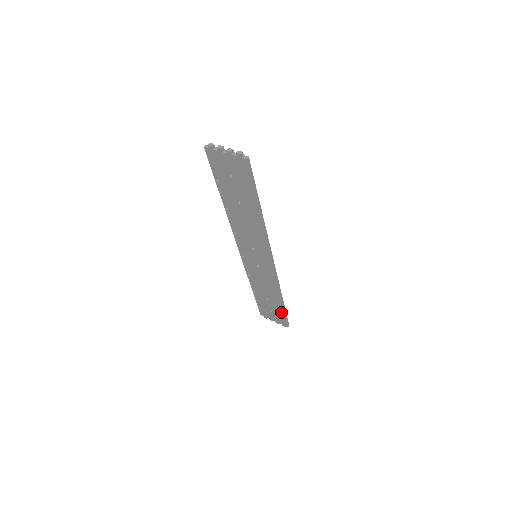
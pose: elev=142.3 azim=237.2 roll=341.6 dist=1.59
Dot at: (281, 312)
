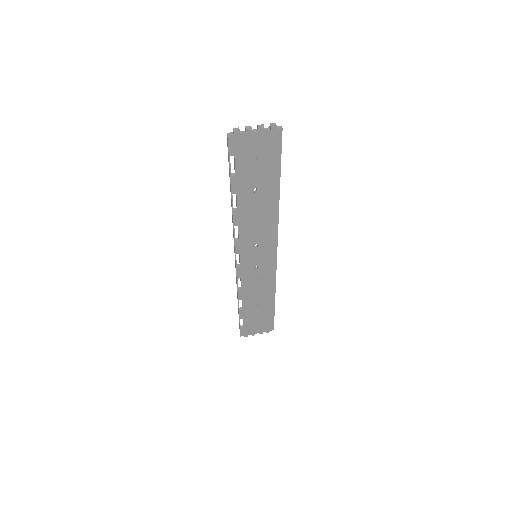
Dot at: (270, 314)
